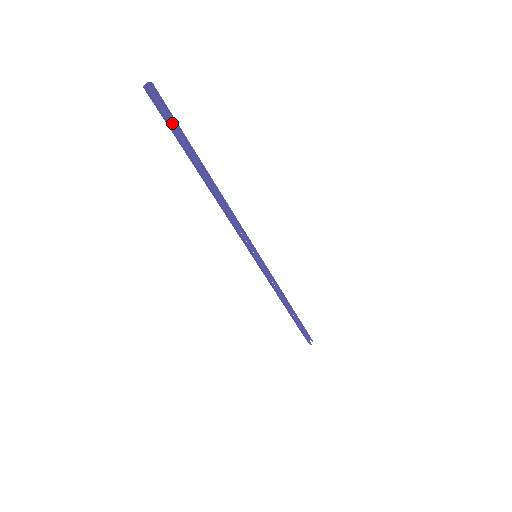
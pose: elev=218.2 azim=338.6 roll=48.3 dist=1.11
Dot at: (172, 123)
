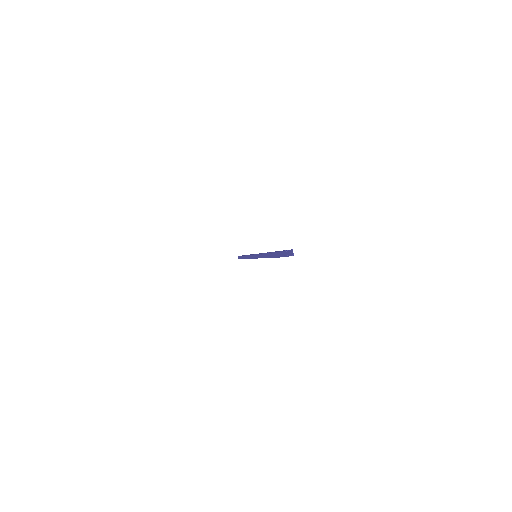
Dot at: (283, 250)
